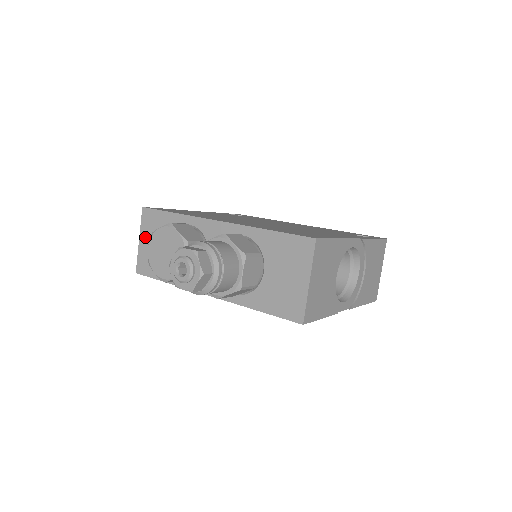
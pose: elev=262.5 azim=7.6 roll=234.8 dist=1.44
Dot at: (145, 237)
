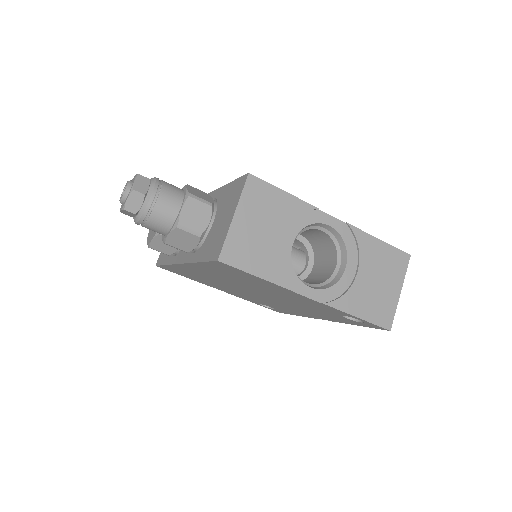
Dot at: occluded
